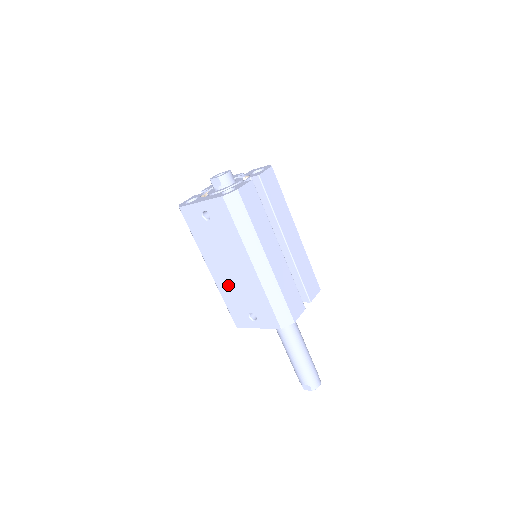
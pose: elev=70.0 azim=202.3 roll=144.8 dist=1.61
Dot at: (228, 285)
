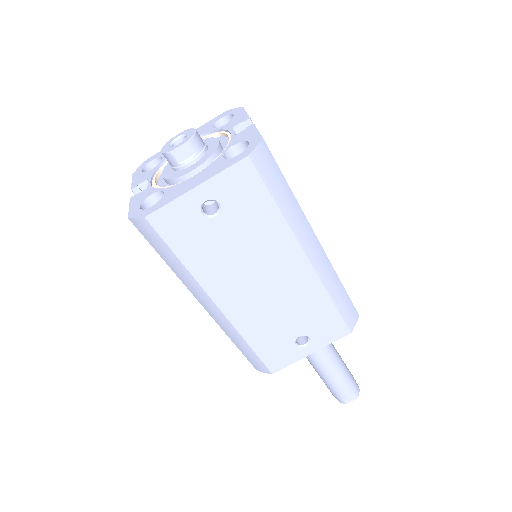
Dot at: (257, 314)
